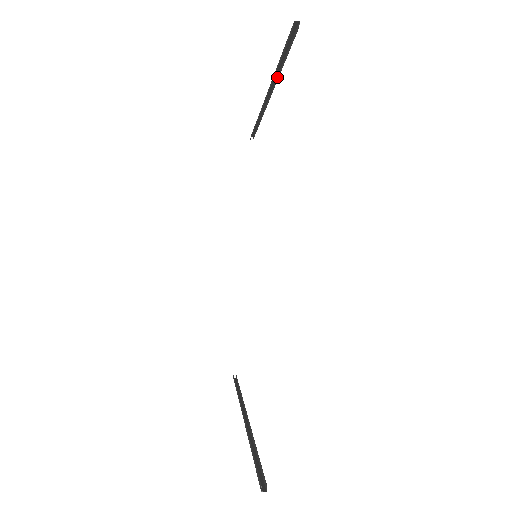
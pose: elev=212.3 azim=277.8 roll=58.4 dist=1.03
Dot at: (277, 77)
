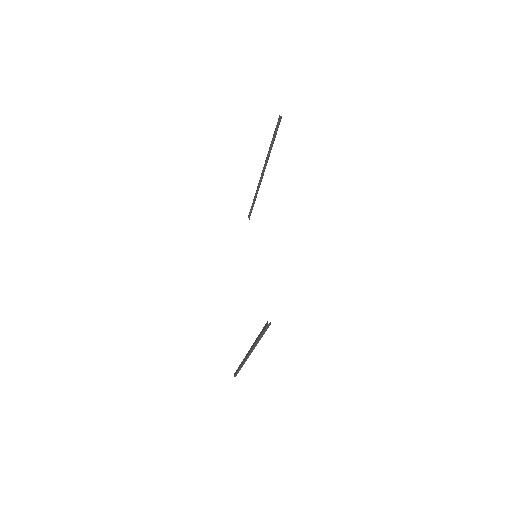
Dot at: (269, 156)
